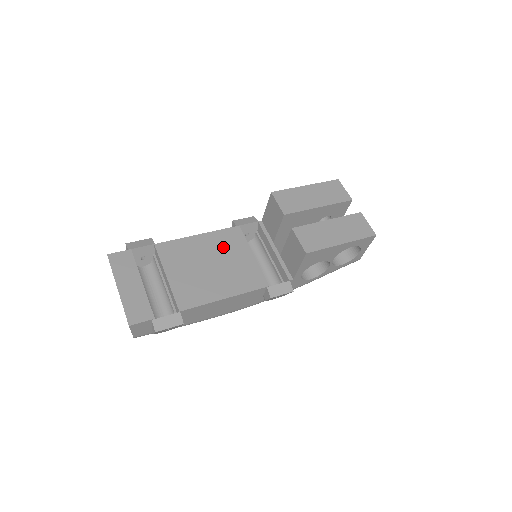
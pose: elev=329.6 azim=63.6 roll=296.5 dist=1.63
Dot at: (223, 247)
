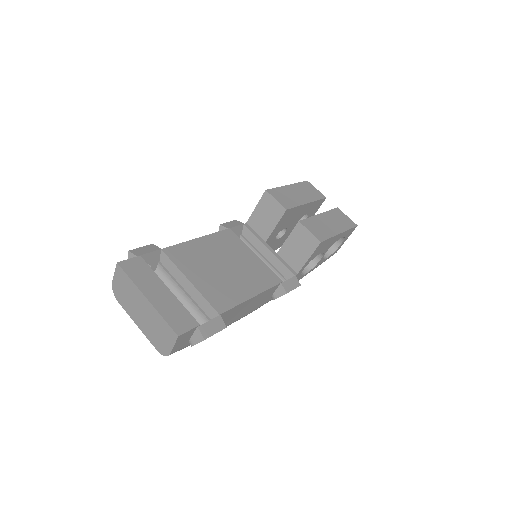
Dot at: (227, 249)
